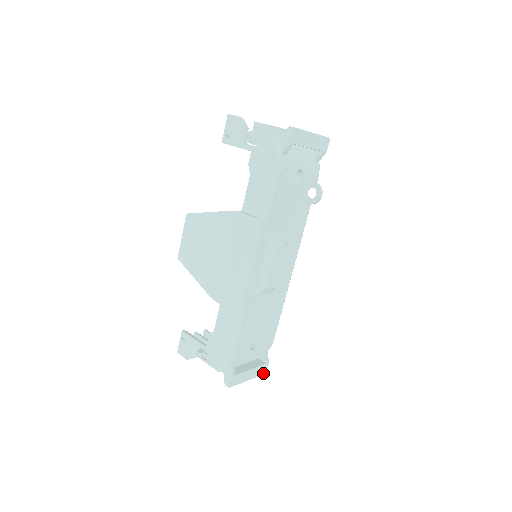
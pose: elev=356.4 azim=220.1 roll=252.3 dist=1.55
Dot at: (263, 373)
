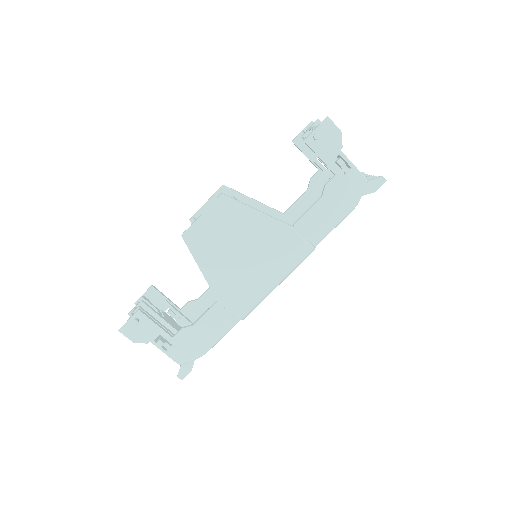
Dot at: occluded
